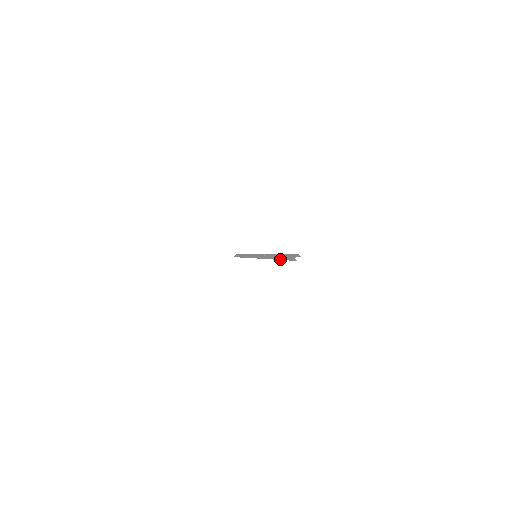
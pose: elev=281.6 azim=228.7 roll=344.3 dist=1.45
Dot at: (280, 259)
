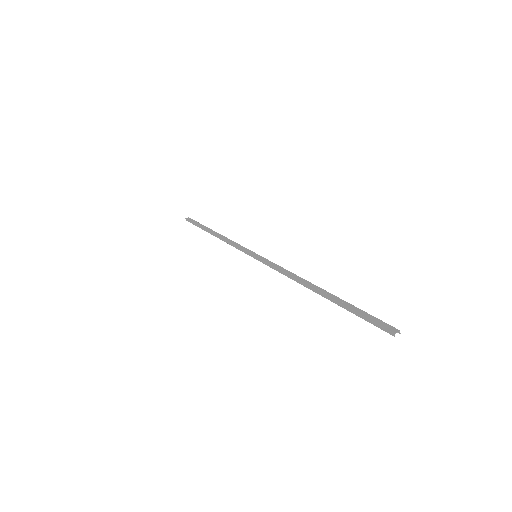
Dot at: (342, 306)
